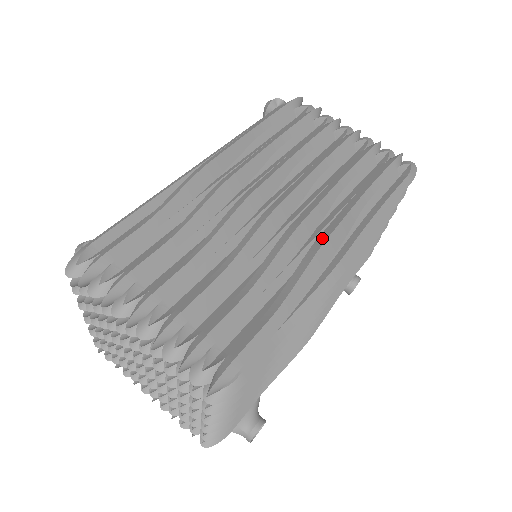
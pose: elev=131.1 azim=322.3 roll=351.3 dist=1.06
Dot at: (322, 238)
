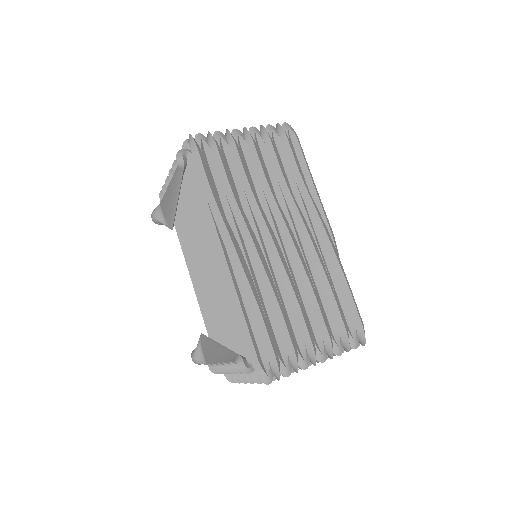
Dot at: (321, 232)
